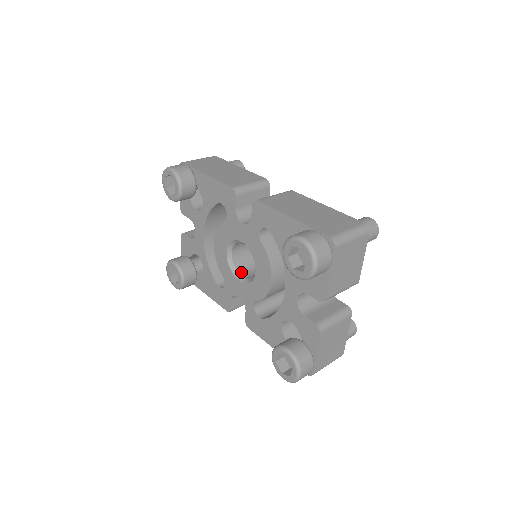
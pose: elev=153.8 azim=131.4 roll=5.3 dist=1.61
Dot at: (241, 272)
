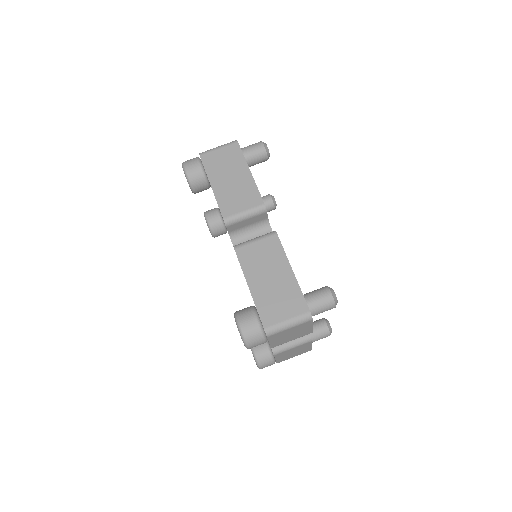
Dot at: occluded
